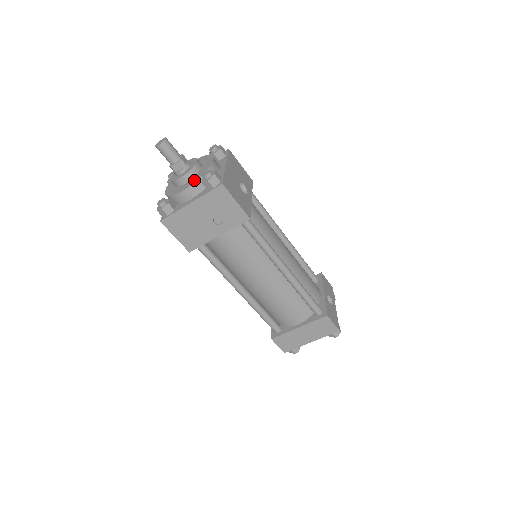
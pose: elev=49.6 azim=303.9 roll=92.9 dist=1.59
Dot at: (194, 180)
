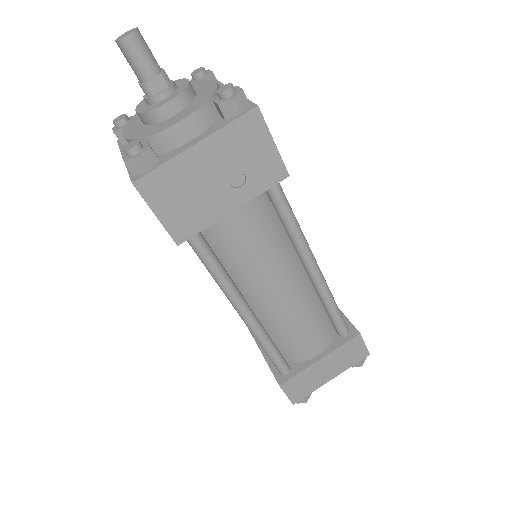
Dot at: (196, 105)
